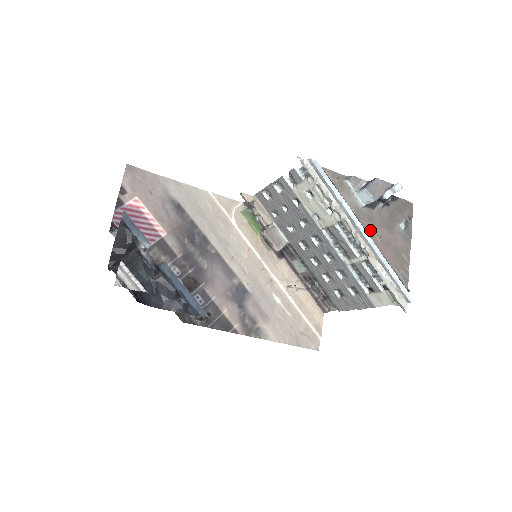
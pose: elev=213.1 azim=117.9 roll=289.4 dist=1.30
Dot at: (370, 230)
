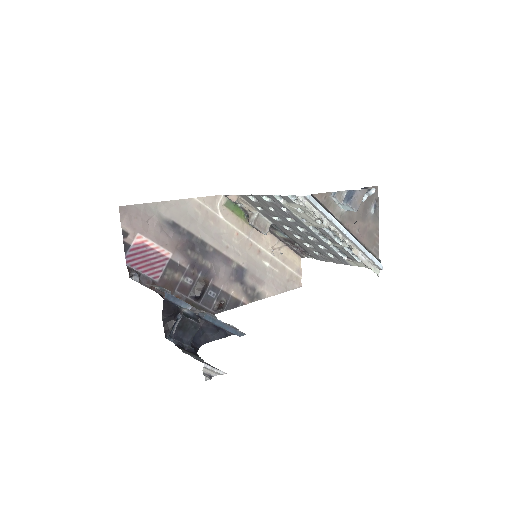
Dot at: (351, 228)
